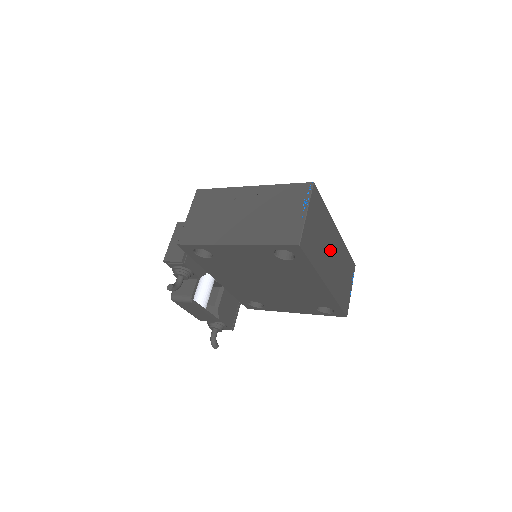
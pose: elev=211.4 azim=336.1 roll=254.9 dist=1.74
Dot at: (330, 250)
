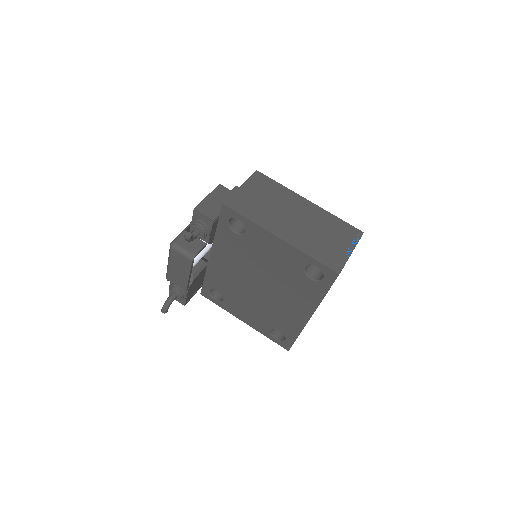
Dot at: occluded
